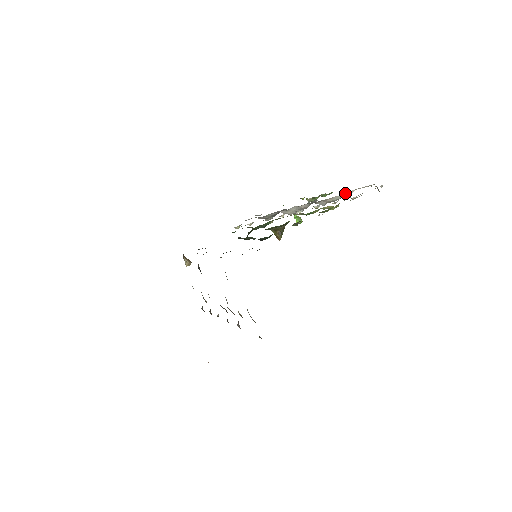
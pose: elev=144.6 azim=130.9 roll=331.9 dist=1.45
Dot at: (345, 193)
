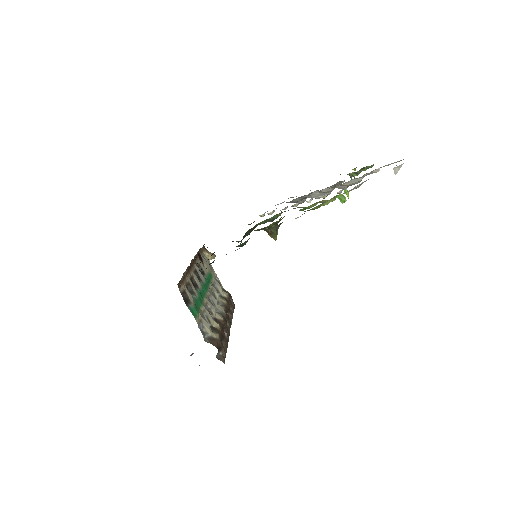
Dot at: occluded
